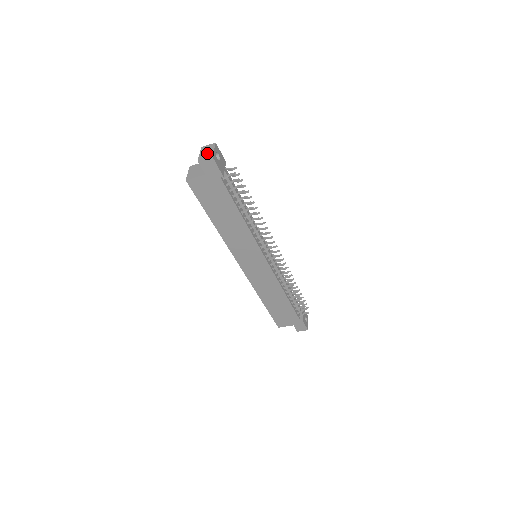
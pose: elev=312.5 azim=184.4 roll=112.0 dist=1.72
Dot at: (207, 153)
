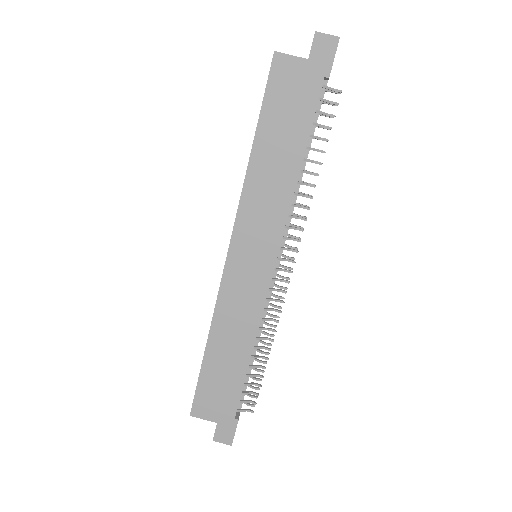
Dot at: occluded
